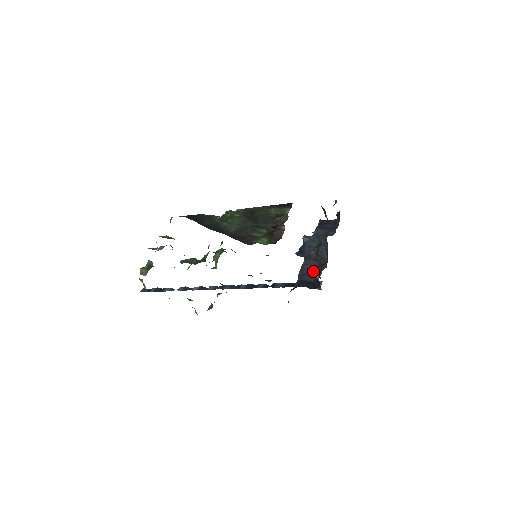
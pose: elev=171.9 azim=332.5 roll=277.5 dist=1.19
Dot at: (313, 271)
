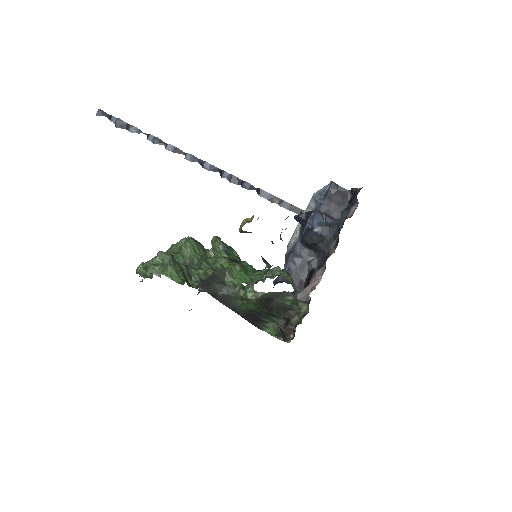
Dot at: (304, 264)
